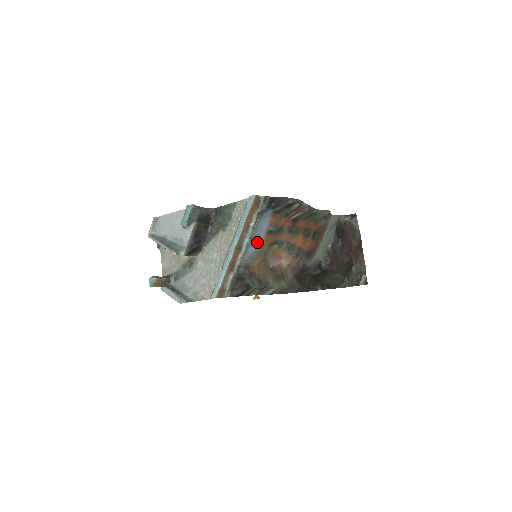
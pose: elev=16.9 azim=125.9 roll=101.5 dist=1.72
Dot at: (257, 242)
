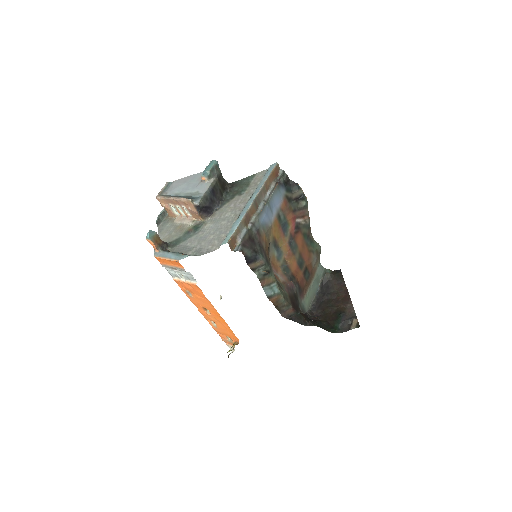
Dot at: (269, 216)
